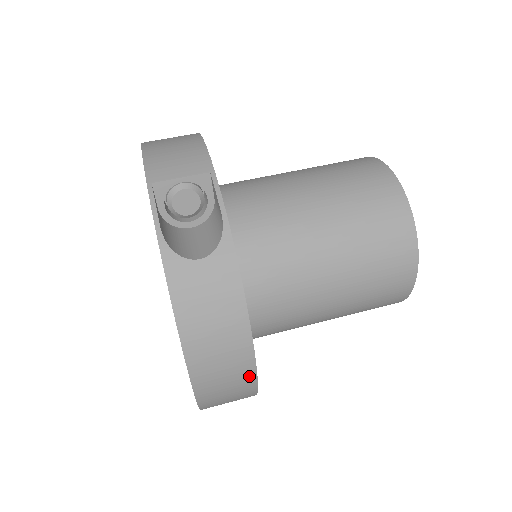
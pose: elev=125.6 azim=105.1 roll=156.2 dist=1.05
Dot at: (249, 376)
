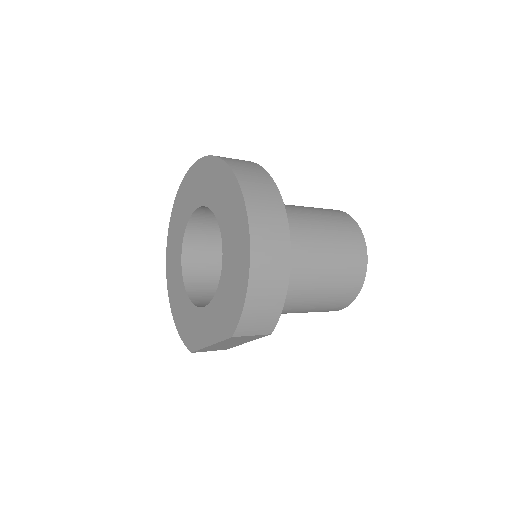
Dot at: (275, 192)
